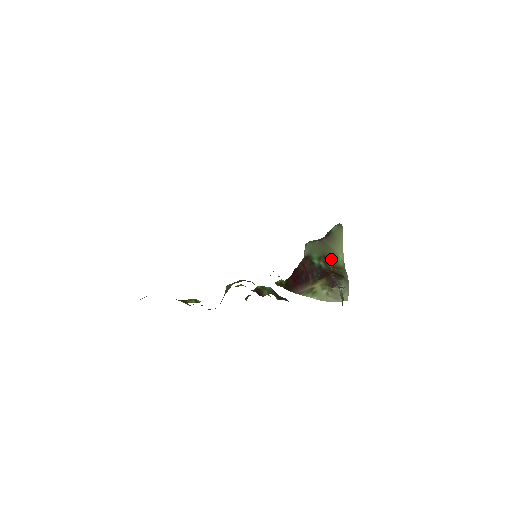
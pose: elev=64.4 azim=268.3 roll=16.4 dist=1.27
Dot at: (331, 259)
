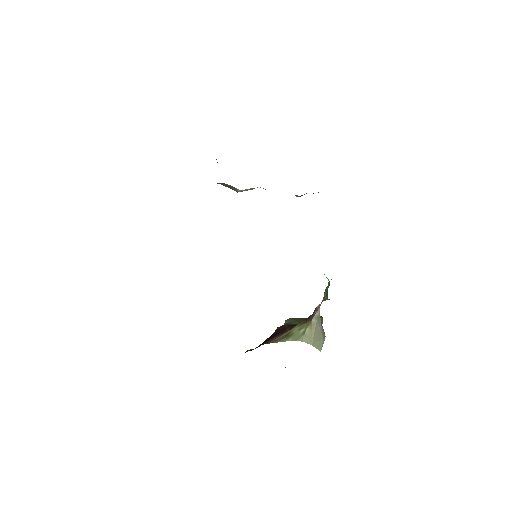
Dot at: occluded
